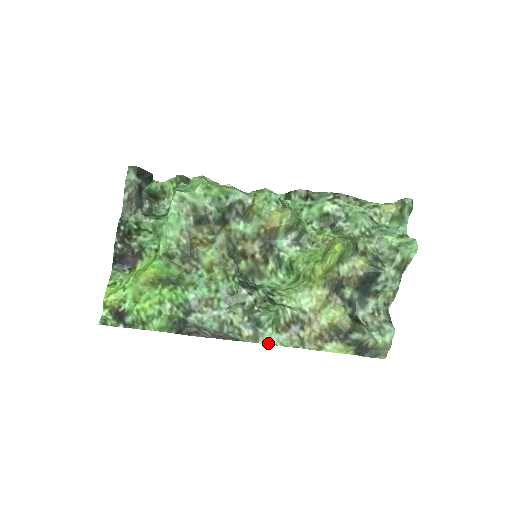
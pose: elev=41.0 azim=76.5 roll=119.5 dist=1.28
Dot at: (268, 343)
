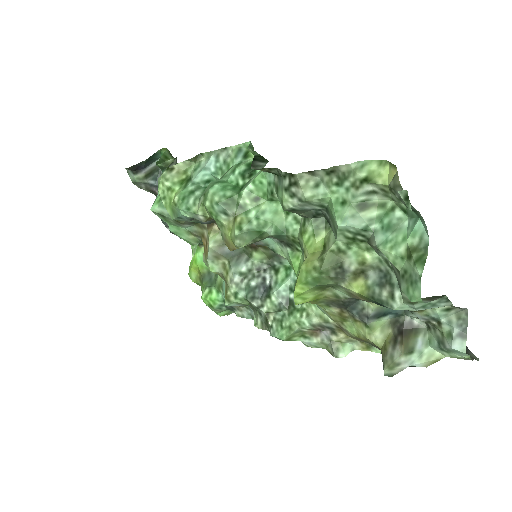
Dot at: (304, 344)
